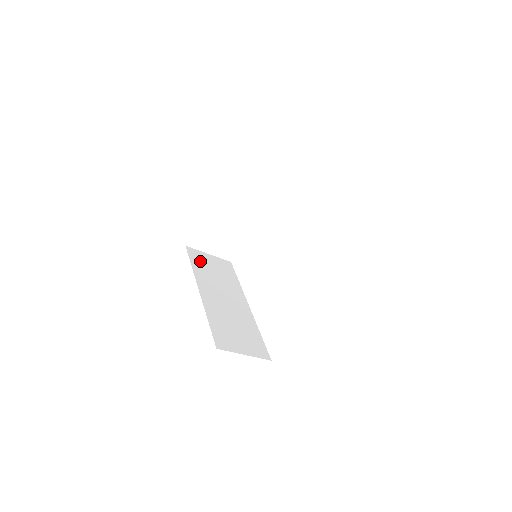
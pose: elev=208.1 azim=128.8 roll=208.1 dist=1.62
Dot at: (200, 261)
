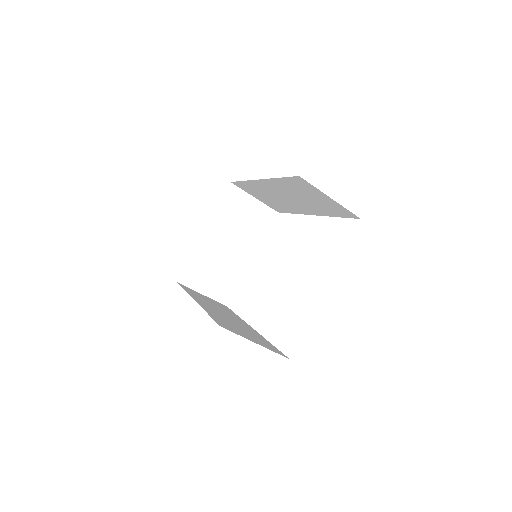
Dot at: (193, 292)
